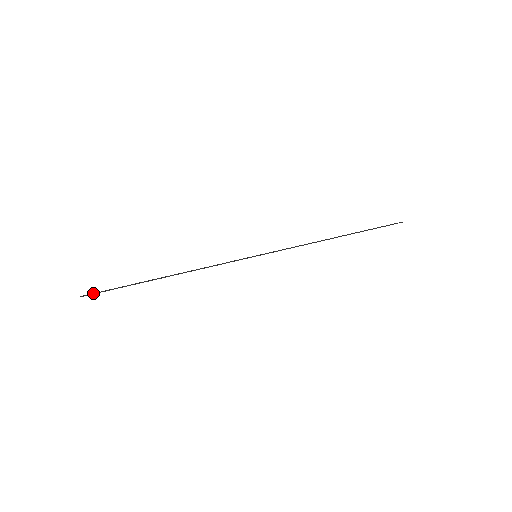
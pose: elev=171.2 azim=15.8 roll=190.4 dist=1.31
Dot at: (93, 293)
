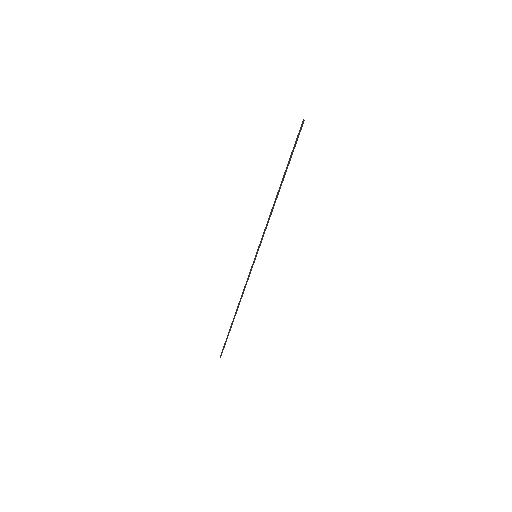
Dot at: (222, 352)
